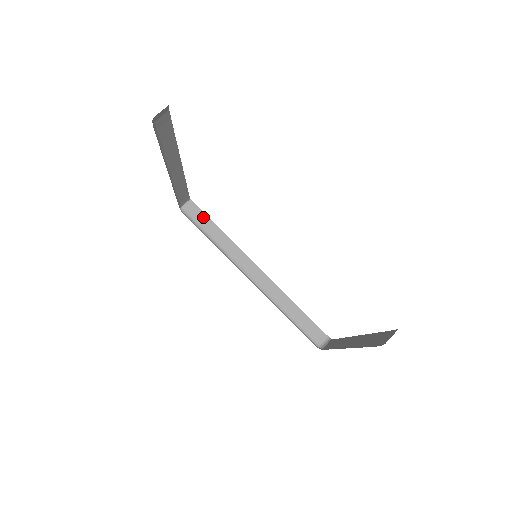
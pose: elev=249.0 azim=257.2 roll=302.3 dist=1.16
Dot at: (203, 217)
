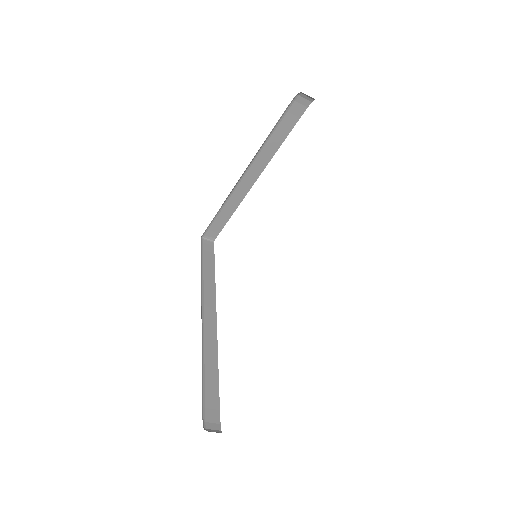
Dot at: (211, 257)
